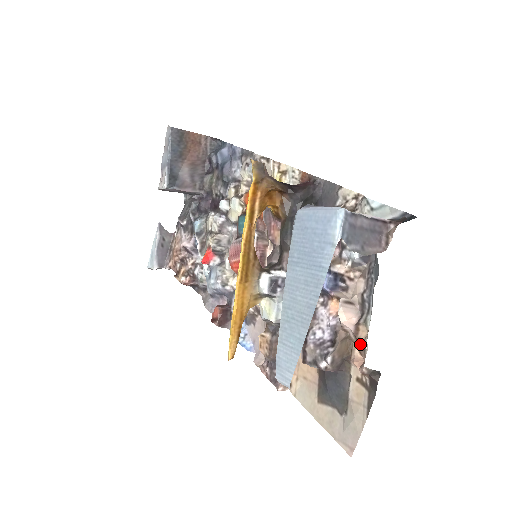
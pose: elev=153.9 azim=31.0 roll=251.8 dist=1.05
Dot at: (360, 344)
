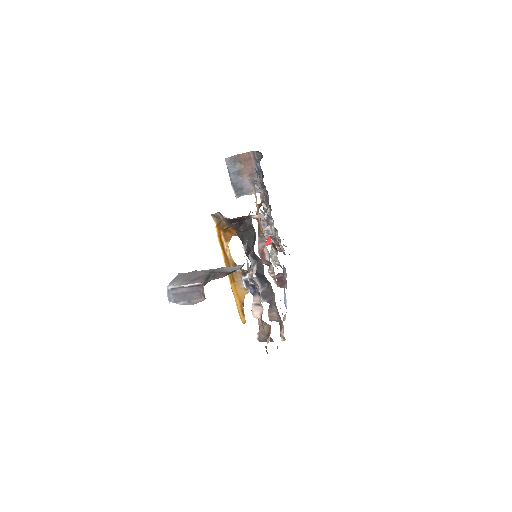
Dot at: occluded
